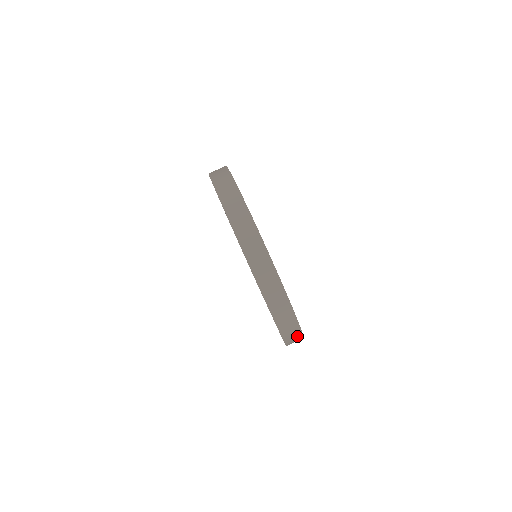
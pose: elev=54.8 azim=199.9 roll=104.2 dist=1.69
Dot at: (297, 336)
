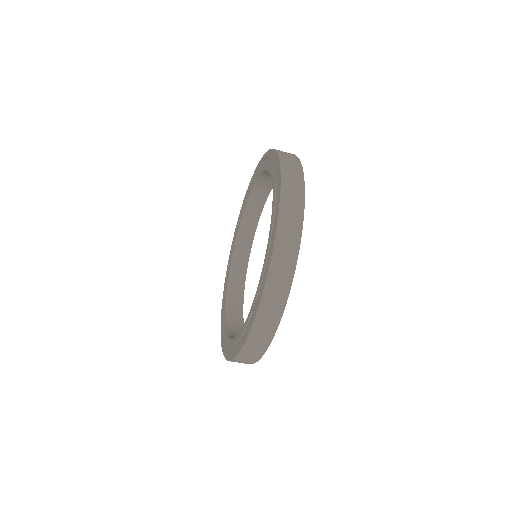
Dot at: occluded
